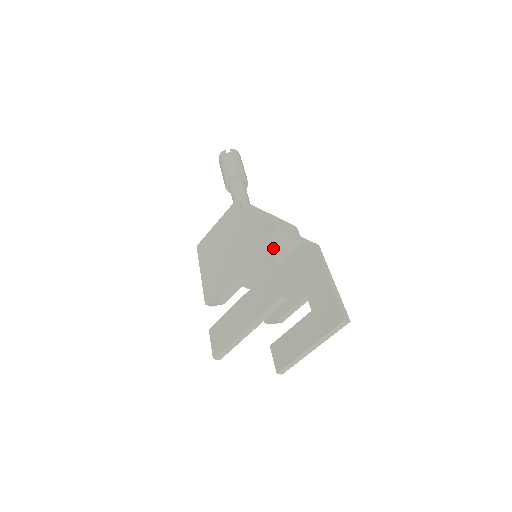
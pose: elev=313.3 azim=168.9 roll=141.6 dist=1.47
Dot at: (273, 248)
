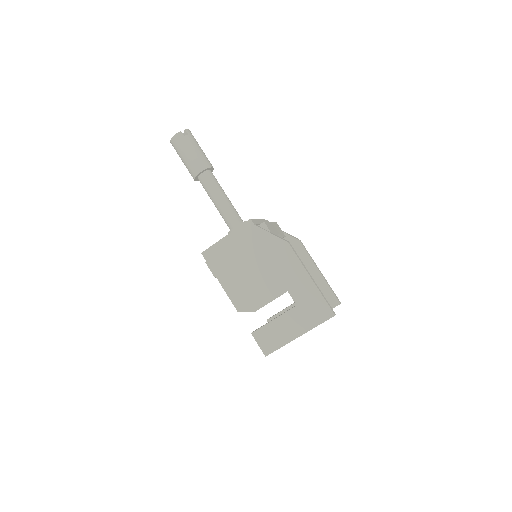
Dot at: occluded
